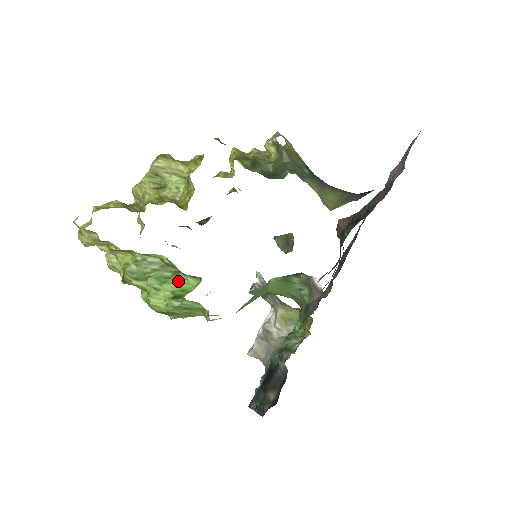
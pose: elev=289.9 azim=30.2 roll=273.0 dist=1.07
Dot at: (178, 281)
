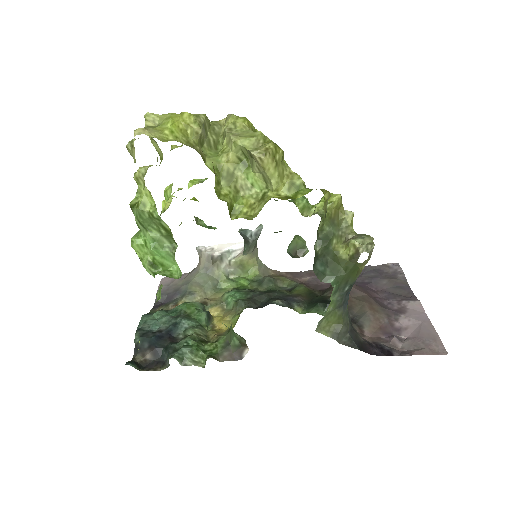
Dot at: (166, 256)
